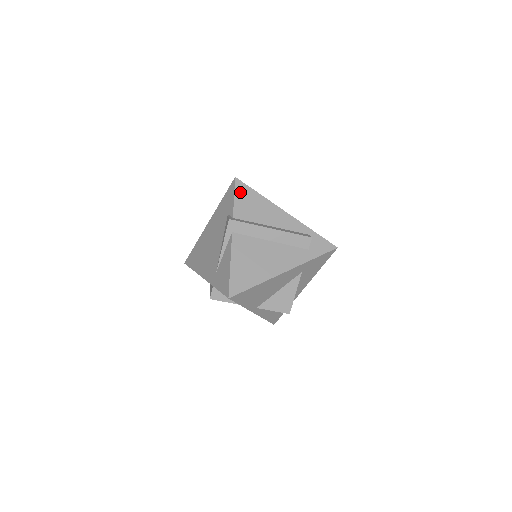
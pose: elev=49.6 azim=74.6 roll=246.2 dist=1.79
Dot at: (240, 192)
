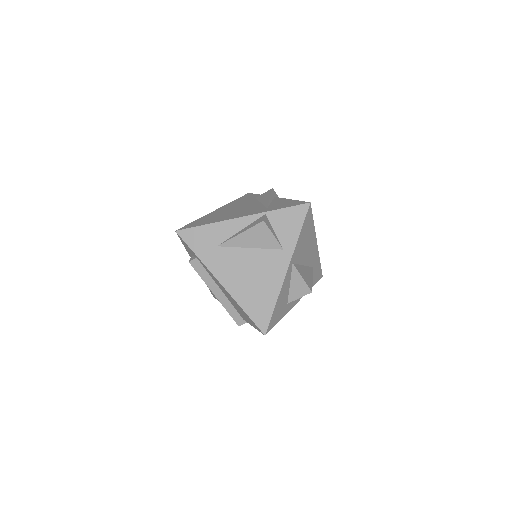
Dot at: occluded
